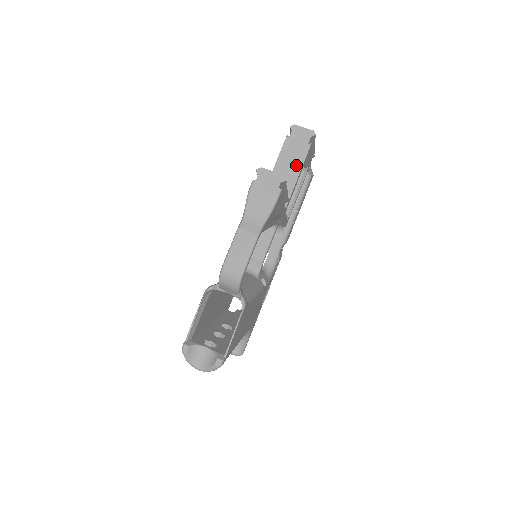
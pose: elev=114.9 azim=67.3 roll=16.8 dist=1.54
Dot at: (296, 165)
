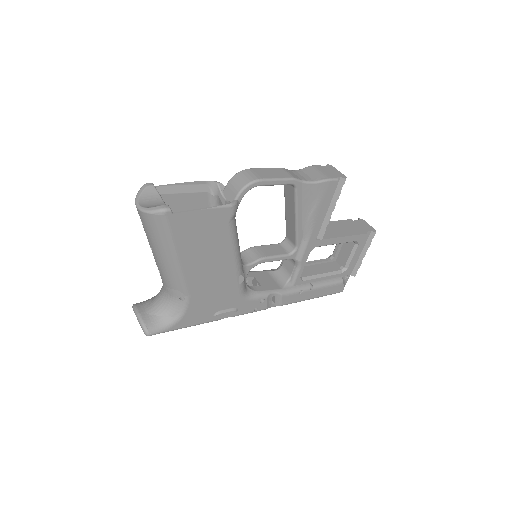
Dot at: (346, 232)
